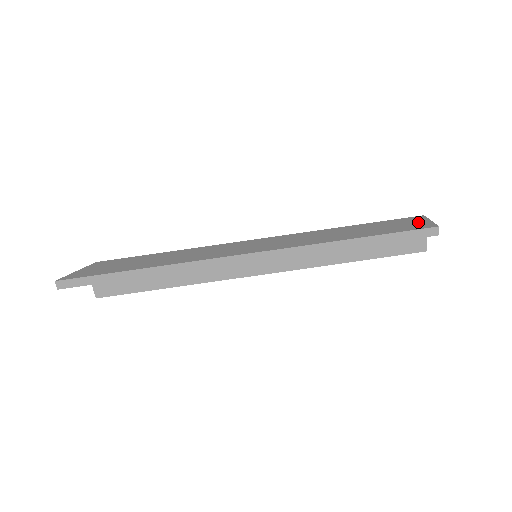
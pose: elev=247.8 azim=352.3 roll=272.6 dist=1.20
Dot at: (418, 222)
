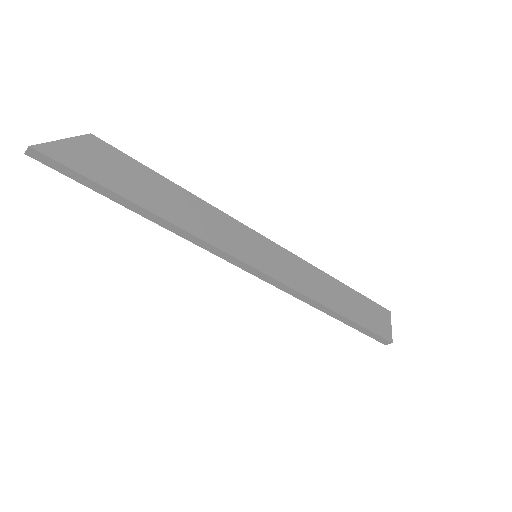
Dot at: (384, 322)
